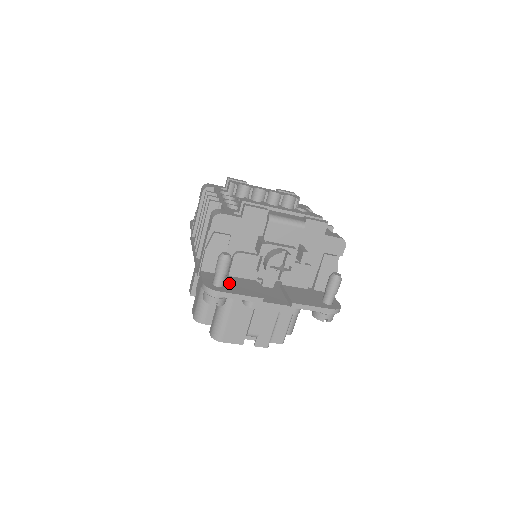
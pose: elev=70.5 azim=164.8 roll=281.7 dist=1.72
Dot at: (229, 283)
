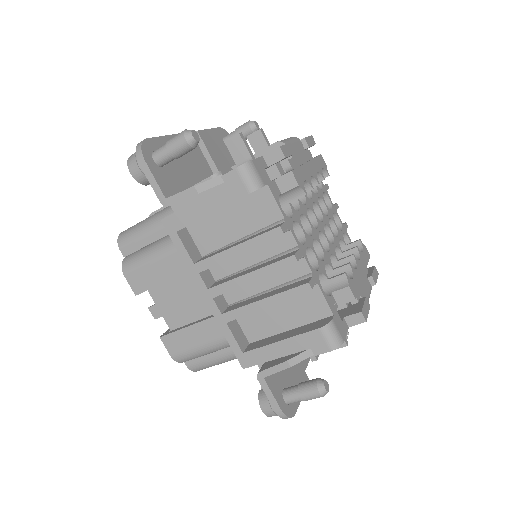
Dot at: (287, 379)
